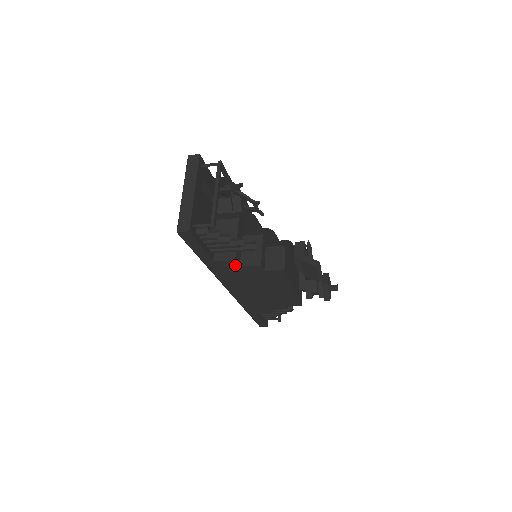
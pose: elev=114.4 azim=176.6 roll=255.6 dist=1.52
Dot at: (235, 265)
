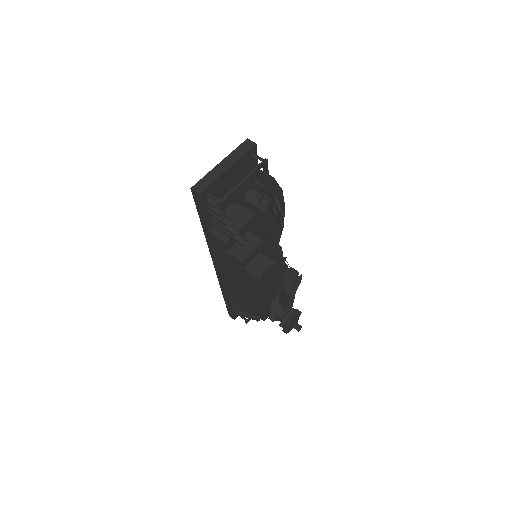
Dot at: (224, 248)
